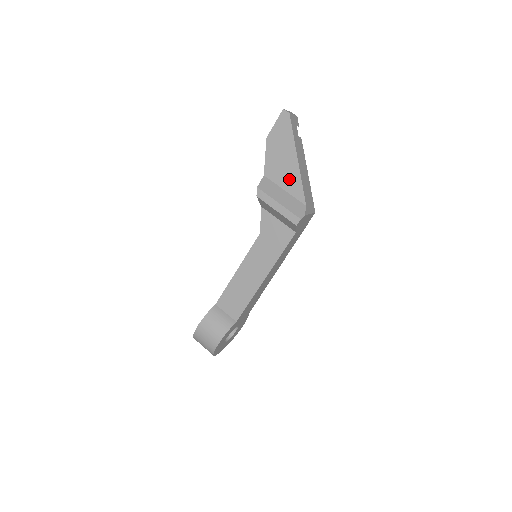
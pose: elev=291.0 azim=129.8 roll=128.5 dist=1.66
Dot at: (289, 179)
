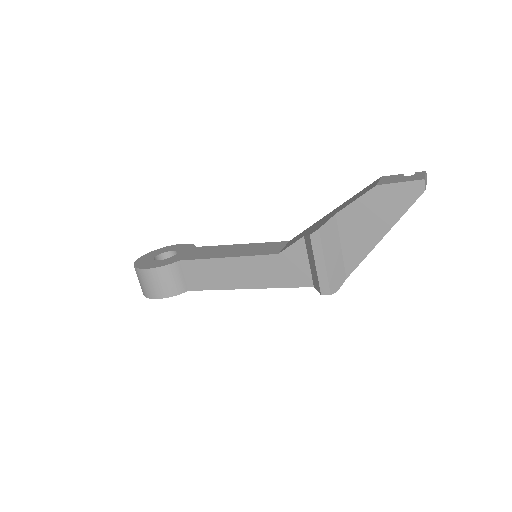
Dot at: (356, 243)
